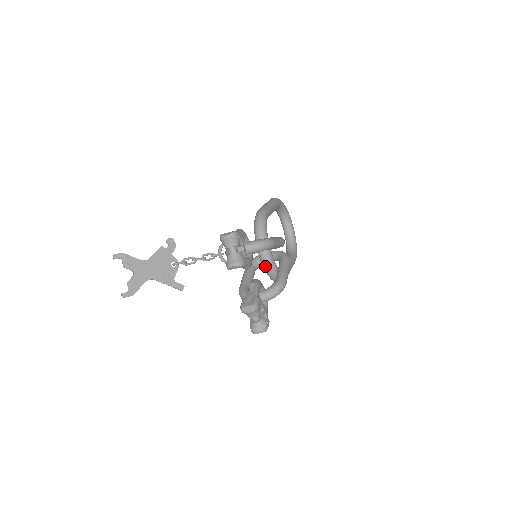
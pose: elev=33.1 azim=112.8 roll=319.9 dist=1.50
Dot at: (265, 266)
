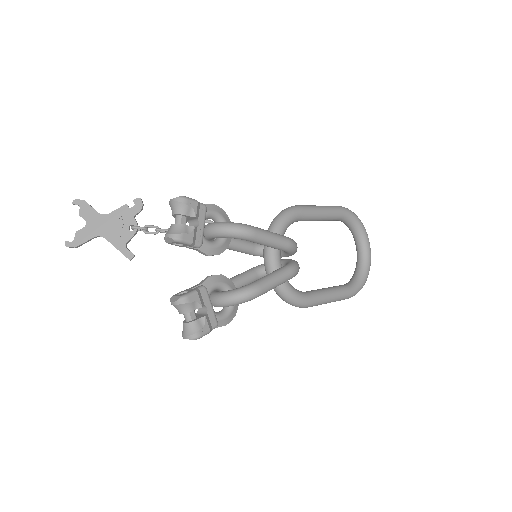
Dot at: (267, 273)
